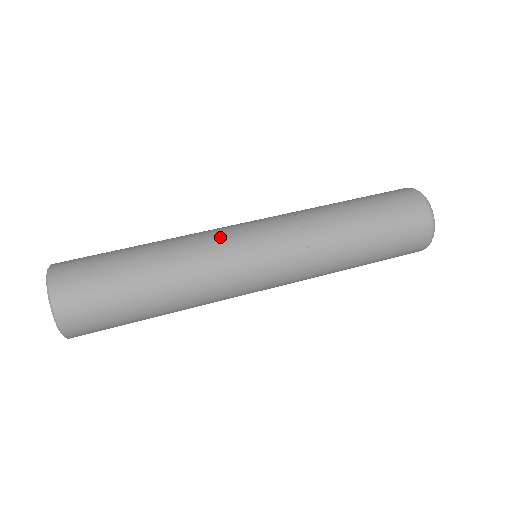
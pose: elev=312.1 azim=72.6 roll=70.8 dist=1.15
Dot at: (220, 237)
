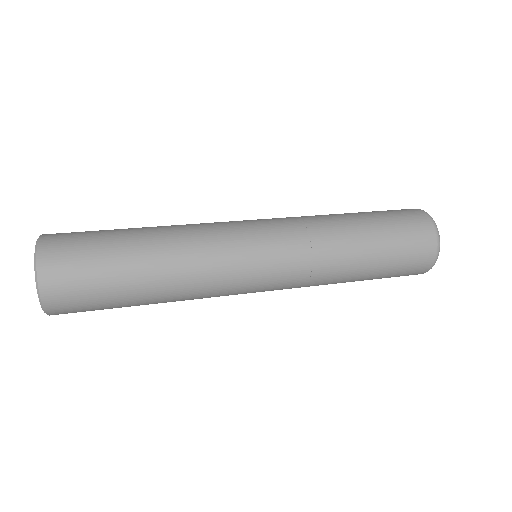
Dot at: (220, 223)
